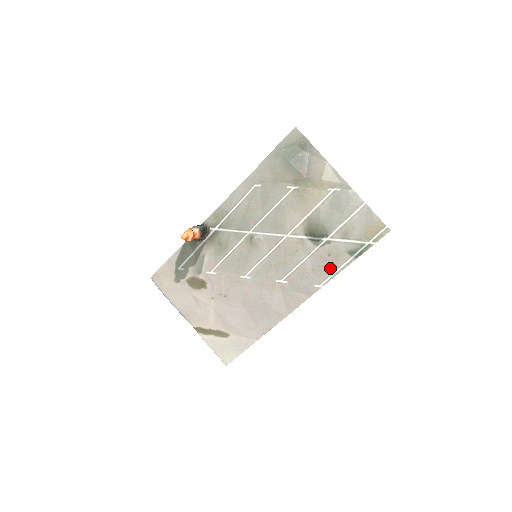
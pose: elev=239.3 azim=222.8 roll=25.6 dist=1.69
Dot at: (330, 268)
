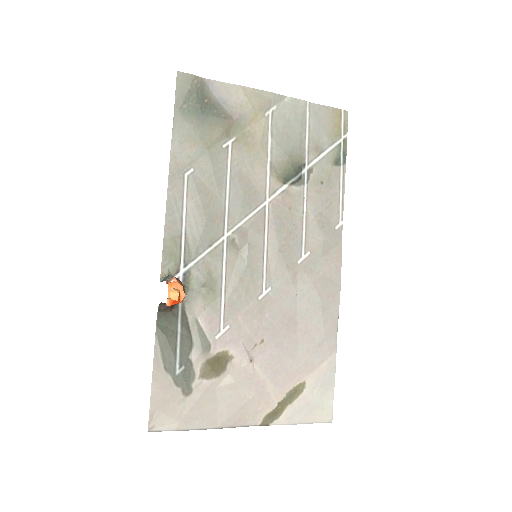
Dot at: (333, 196)
